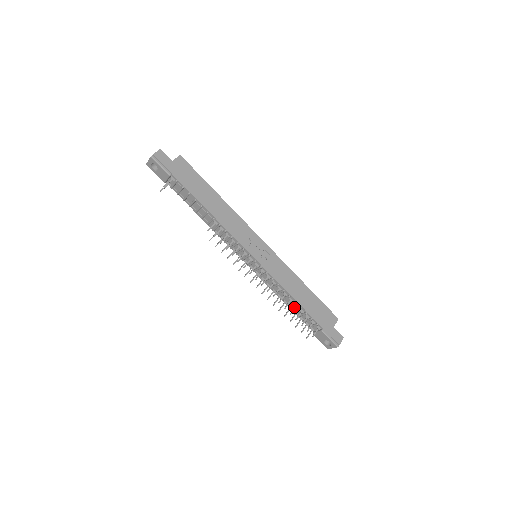
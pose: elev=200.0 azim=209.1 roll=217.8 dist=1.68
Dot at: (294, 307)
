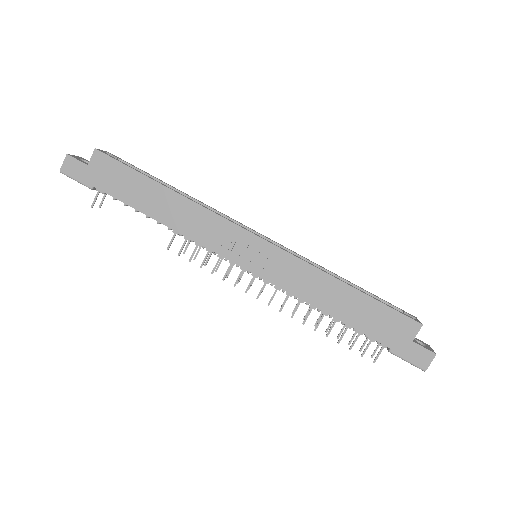
Dot at: occluded
